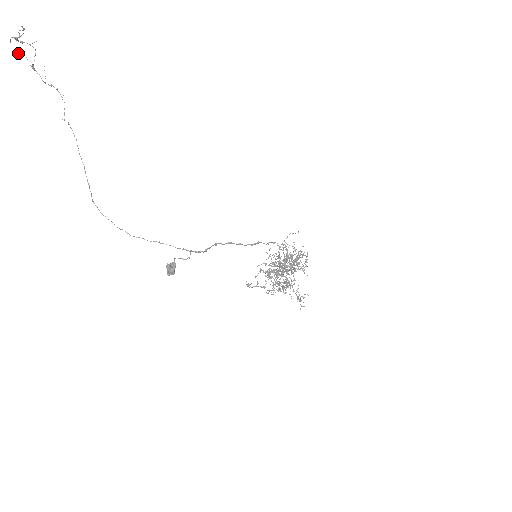
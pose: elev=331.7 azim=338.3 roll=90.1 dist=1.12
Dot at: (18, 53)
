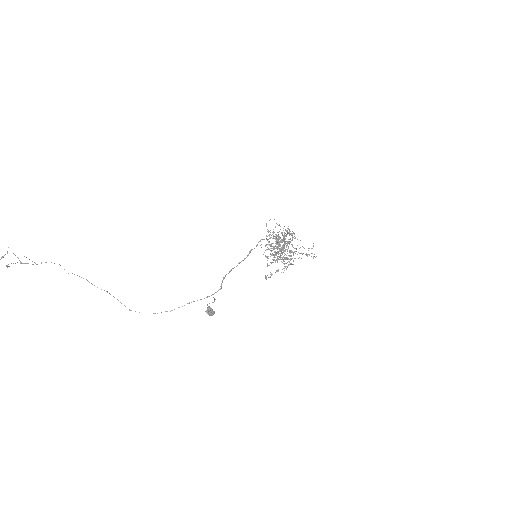
Dot at: (7, 267)
